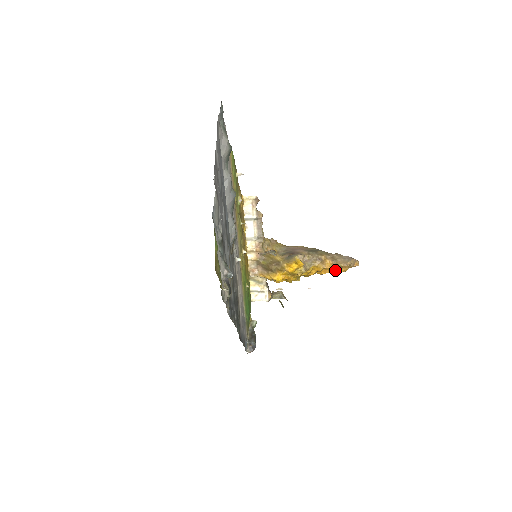
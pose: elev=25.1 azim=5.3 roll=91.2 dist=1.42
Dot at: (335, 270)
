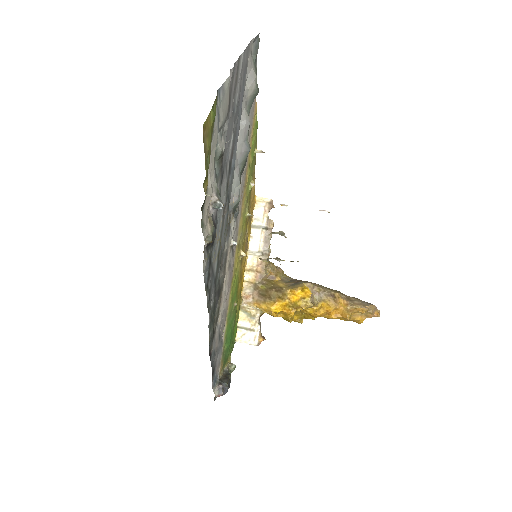
Dot at: (349, 314)
